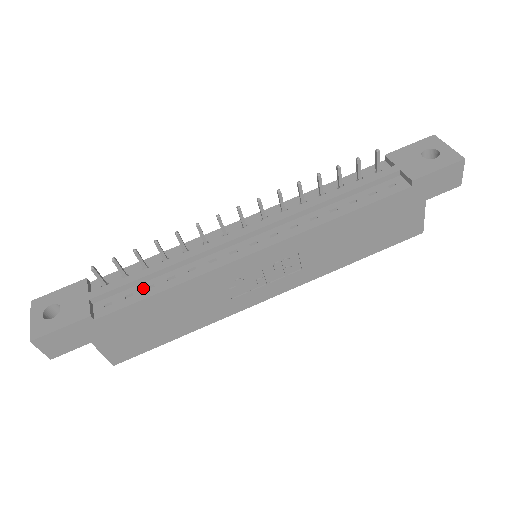
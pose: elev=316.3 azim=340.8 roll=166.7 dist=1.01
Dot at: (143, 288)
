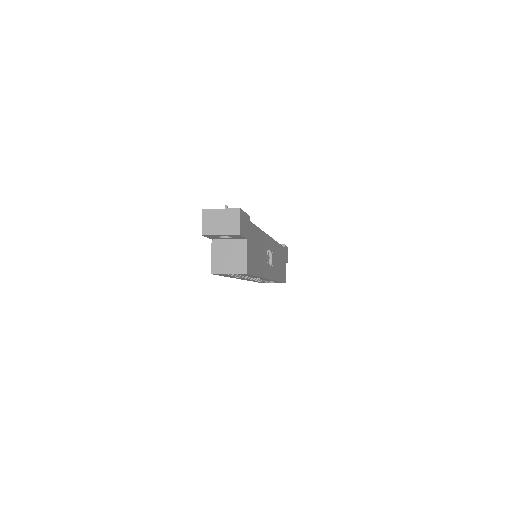
Dot at: occluded
